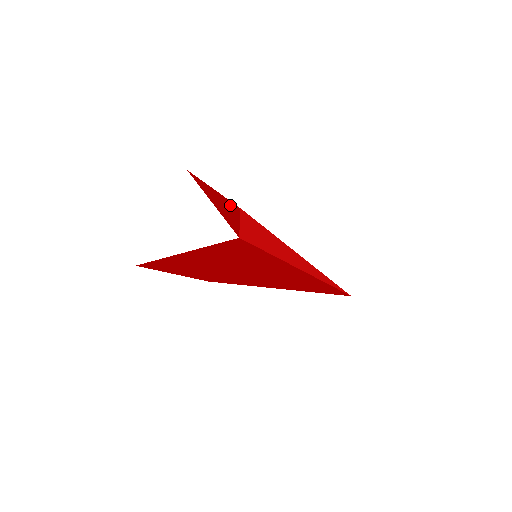
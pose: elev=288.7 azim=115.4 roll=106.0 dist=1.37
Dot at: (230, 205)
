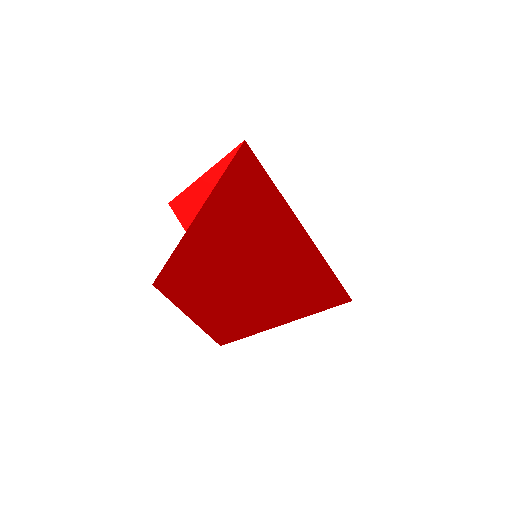
Dot at: occluded
